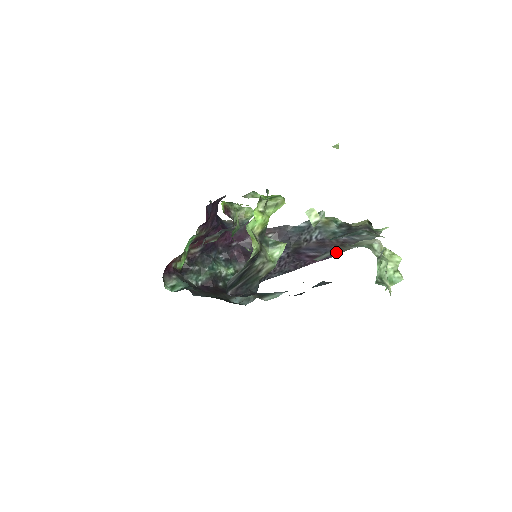
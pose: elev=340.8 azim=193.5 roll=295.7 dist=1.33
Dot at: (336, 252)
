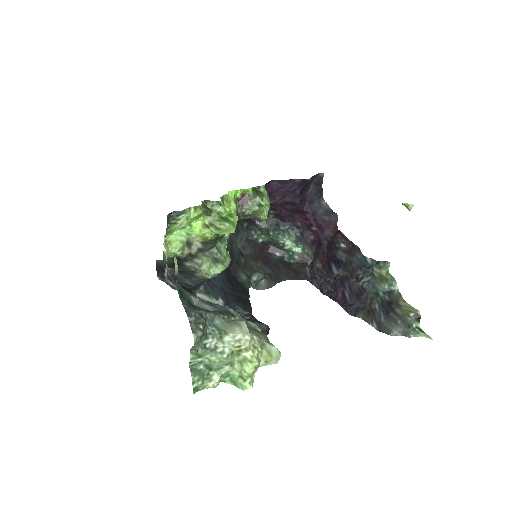
Dot at: (357, 313)
